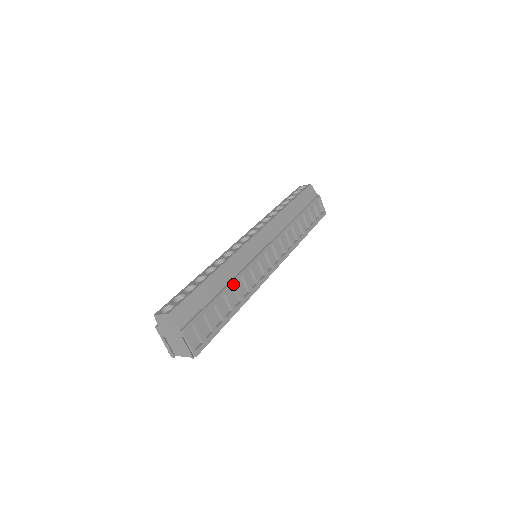
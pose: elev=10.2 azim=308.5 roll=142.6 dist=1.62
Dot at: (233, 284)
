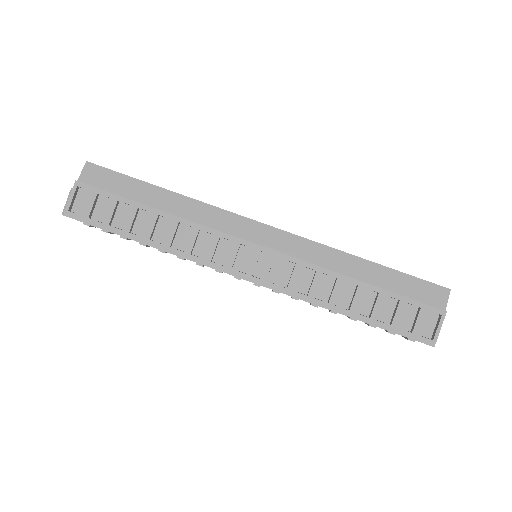
Dot at: (172, 219)
